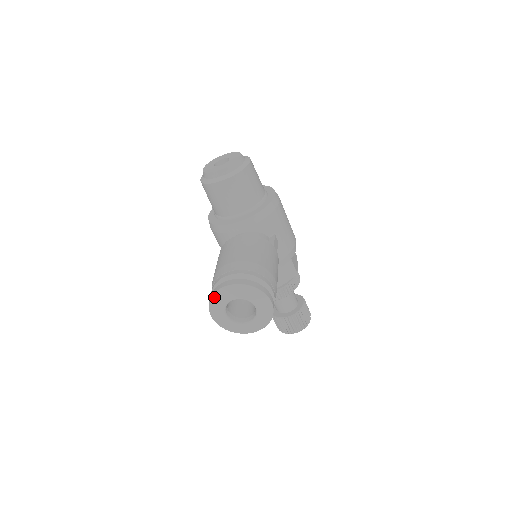
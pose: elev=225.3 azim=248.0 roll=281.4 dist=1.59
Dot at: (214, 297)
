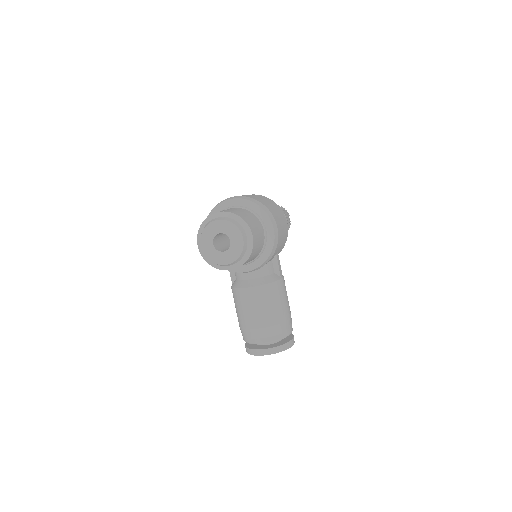
Dot at: occluded
